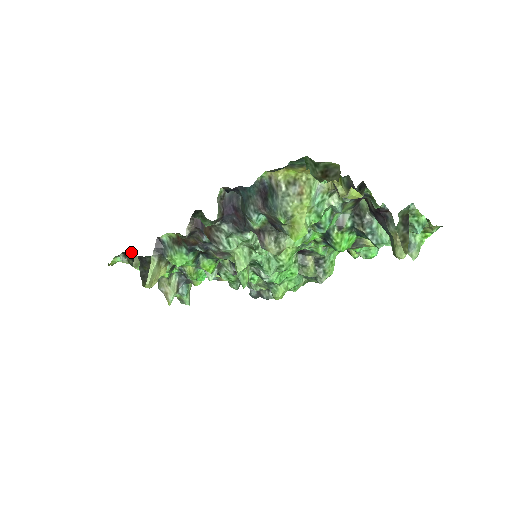
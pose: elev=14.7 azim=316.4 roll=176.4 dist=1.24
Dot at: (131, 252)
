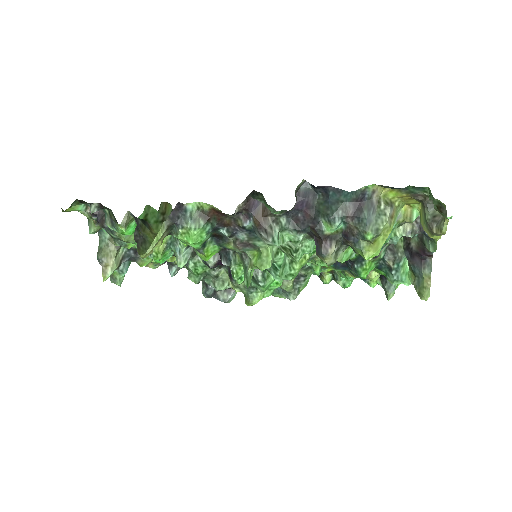
Dot at: occluded
